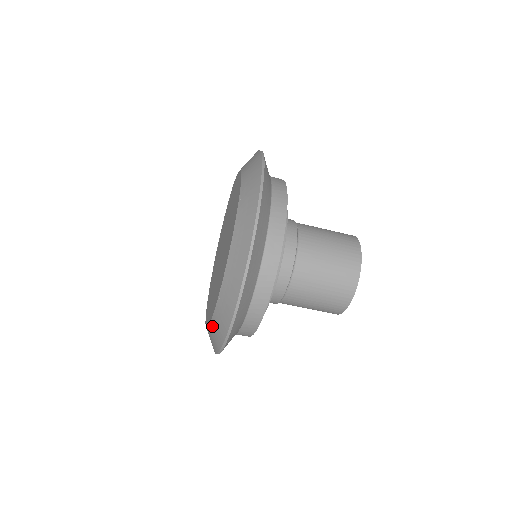
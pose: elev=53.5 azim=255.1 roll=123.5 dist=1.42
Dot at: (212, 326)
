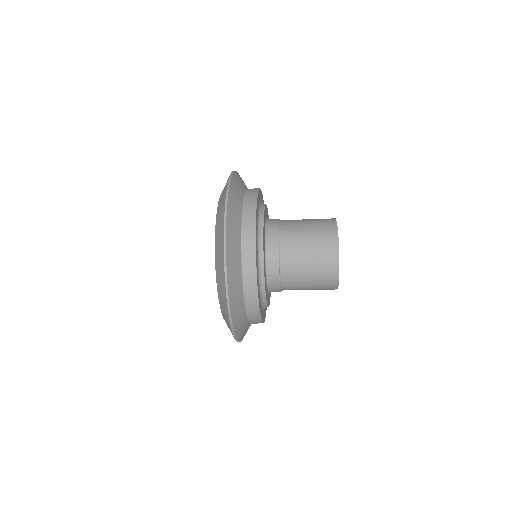
Dot at: occluded
